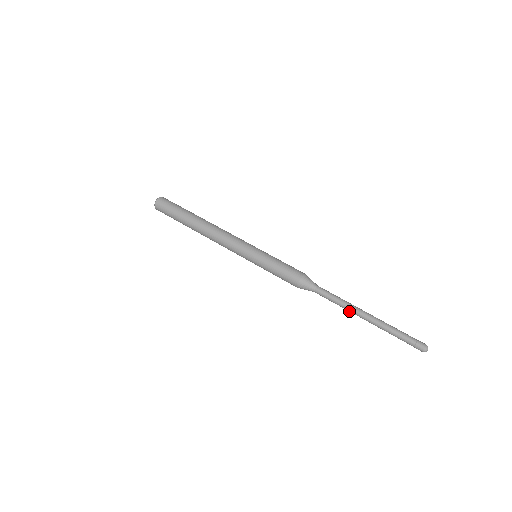
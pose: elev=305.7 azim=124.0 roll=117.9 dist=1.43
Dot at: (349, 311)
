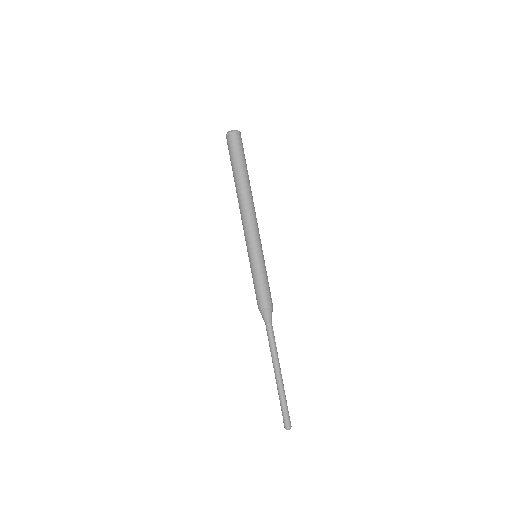
Dot at: (272, 359)
